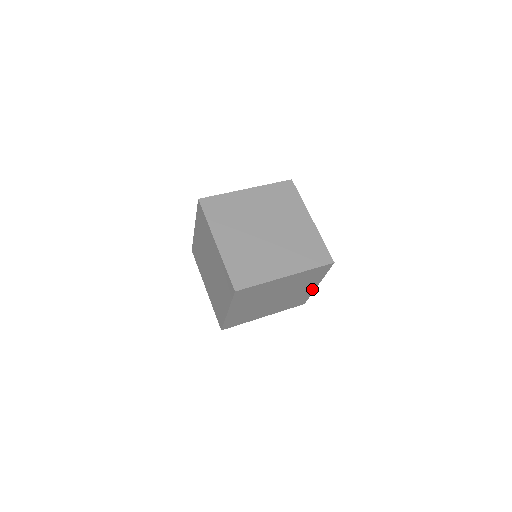
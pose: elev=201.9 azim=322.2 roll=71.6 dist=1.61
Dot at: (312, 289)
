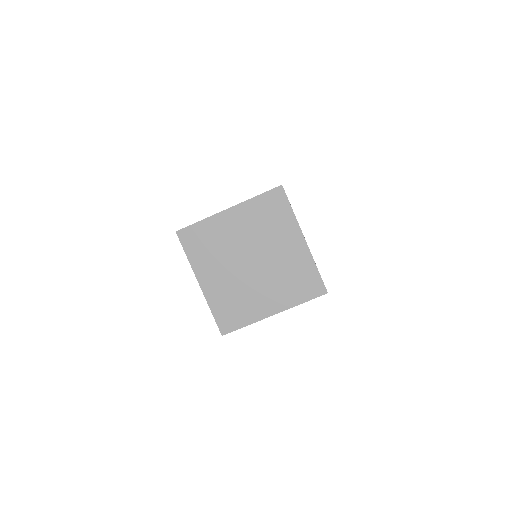
Dot at: occluded
